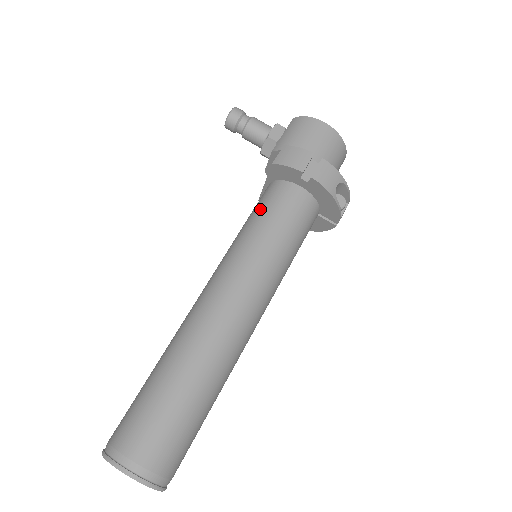
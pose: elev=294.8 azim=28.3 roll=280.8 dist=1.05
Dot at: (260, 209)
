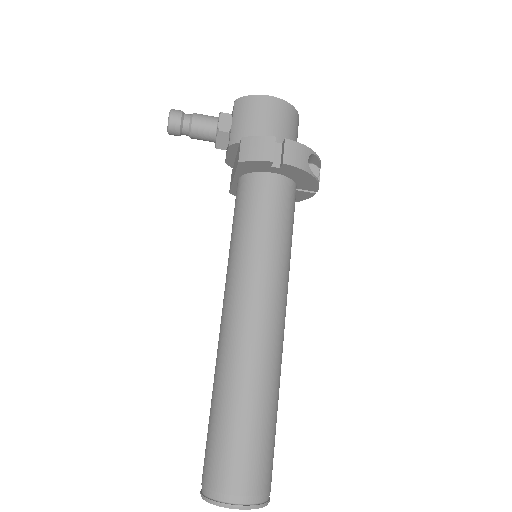
Dot at: (243, 211)
